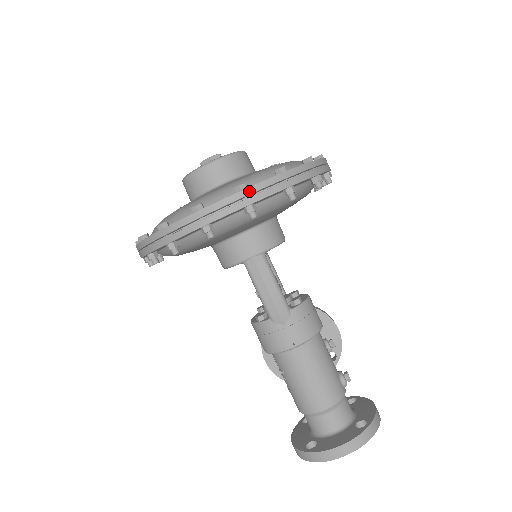
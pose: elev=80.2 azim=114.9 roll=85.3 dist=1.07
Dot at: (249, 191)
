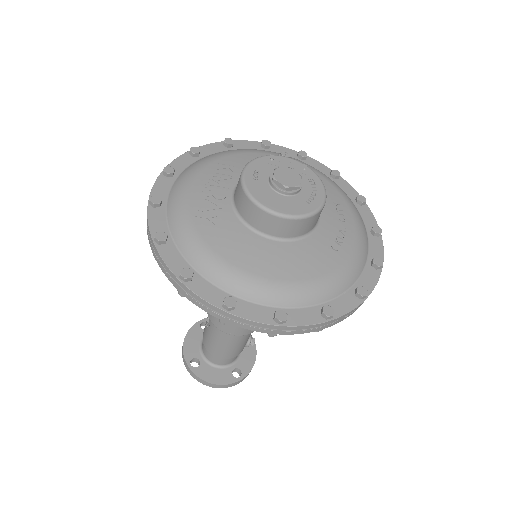
Dot at: (285, 328)
